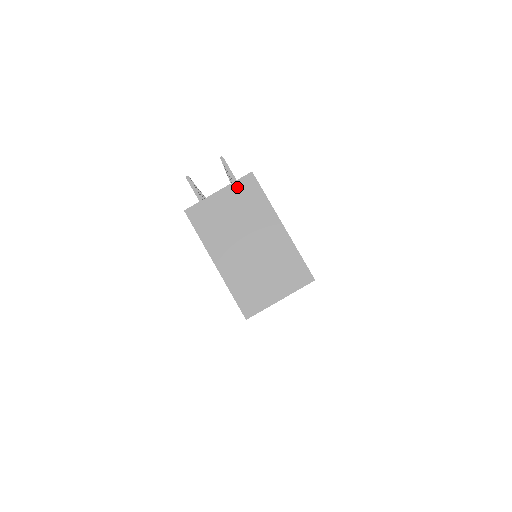
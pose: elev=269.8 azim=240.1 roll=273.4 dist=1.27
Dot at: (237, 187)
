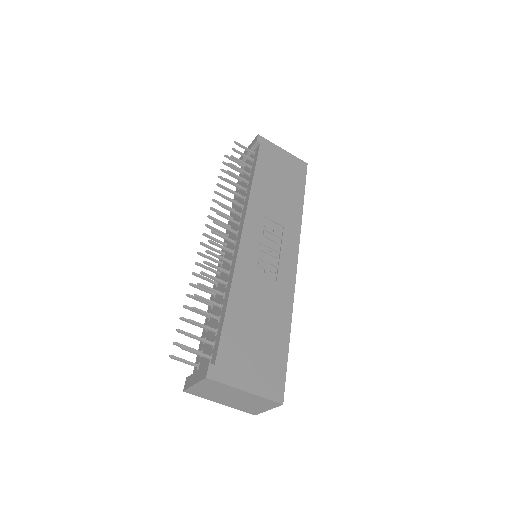
Dot at: (203, 383)
